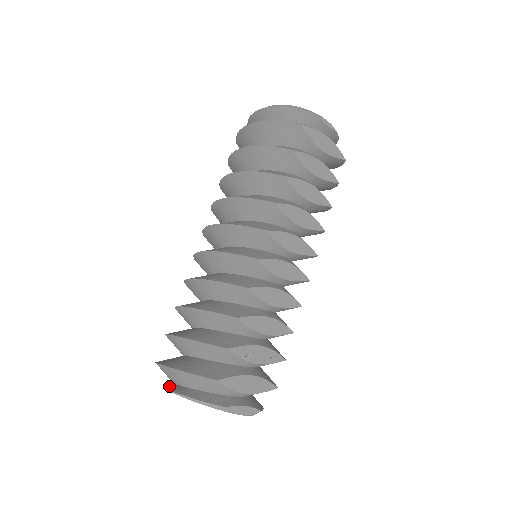
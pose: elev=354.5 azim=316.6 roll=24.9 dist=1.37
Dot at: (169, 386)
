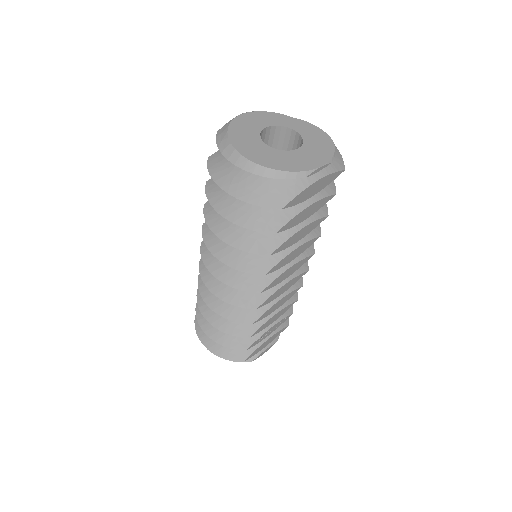
Dot at: occluded
